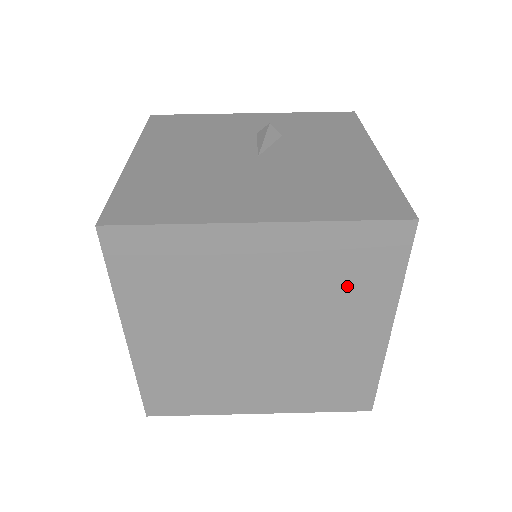
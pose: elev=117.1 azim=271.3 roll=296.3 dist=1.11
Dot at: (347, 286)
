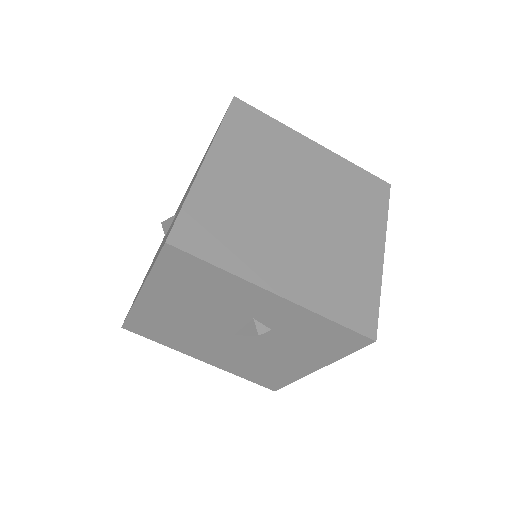
Dot at: occluded
